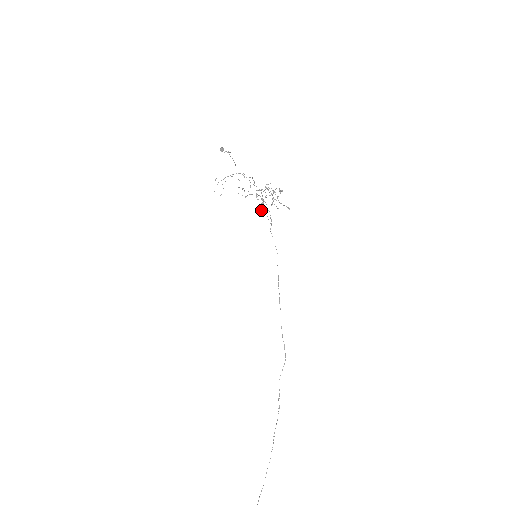
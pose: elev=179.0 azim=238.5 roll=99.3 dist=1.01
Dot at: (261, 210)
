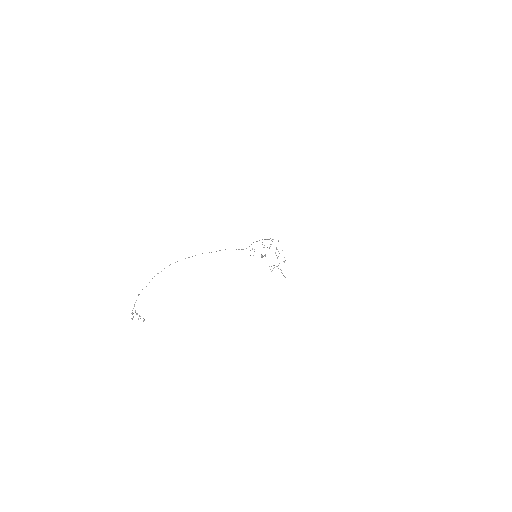
Dot at: (269, 239)
